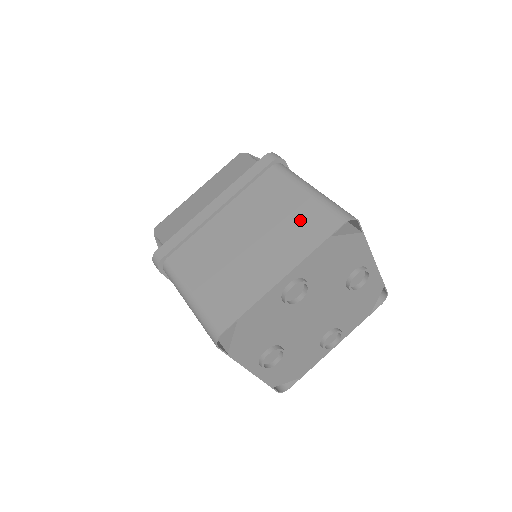
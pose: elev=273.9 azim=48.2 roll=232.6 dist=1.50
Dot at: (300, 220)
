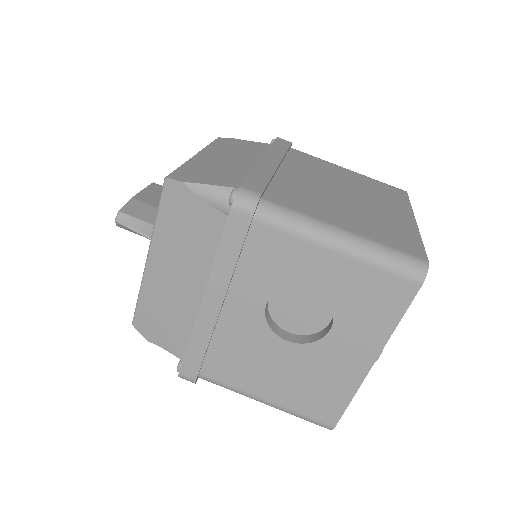
Dot at: (372, 186)
